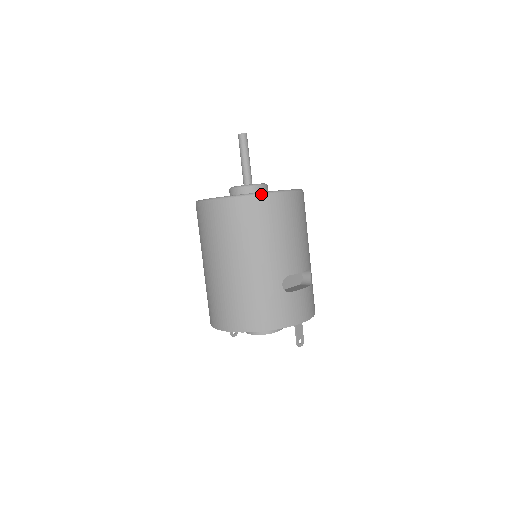
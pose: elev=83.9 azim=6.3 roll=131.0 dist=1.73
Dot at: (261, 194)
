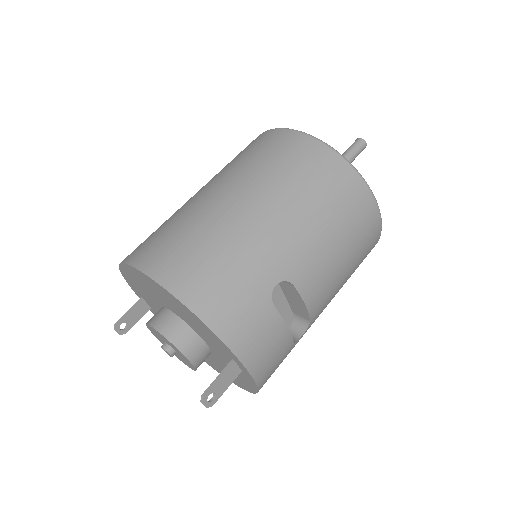
Dot at: (355, 168)
